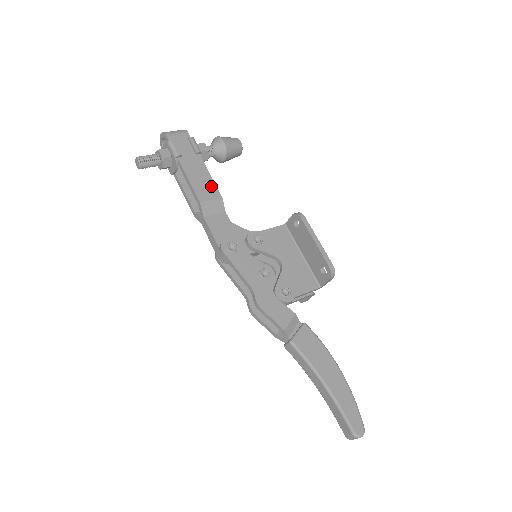
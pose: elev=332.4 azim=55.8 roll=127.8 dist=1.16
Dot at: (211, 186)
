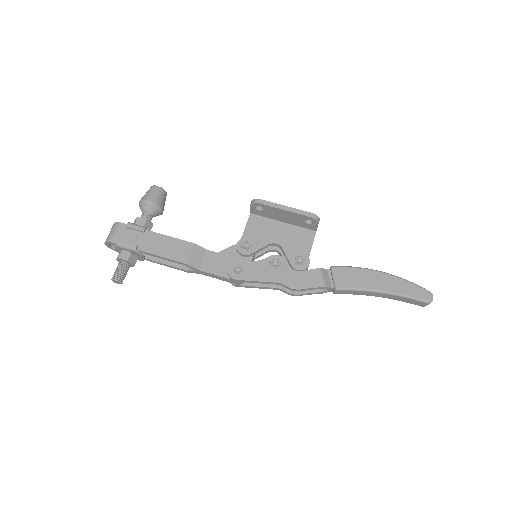
Dot at: (179, 244)
